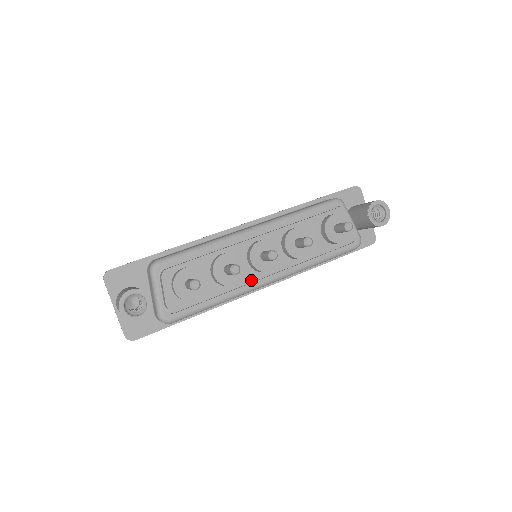
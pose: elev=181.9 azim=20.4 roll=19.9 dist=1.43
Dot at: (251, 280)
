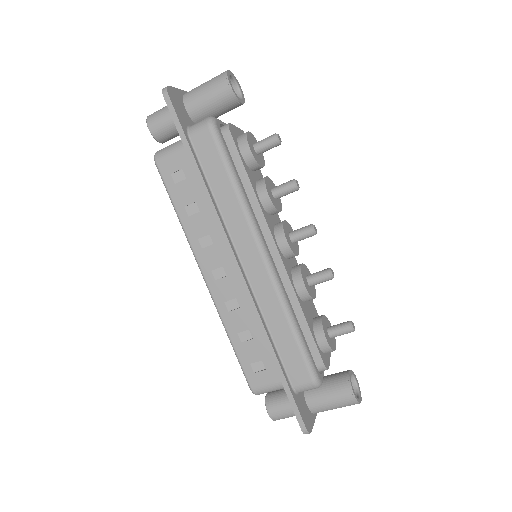
Dot at: (268, 224)
